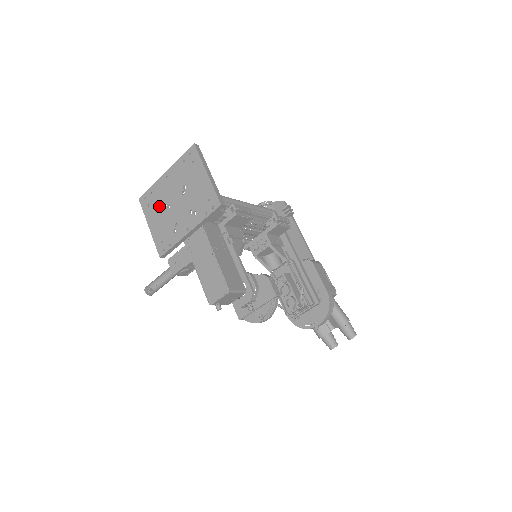
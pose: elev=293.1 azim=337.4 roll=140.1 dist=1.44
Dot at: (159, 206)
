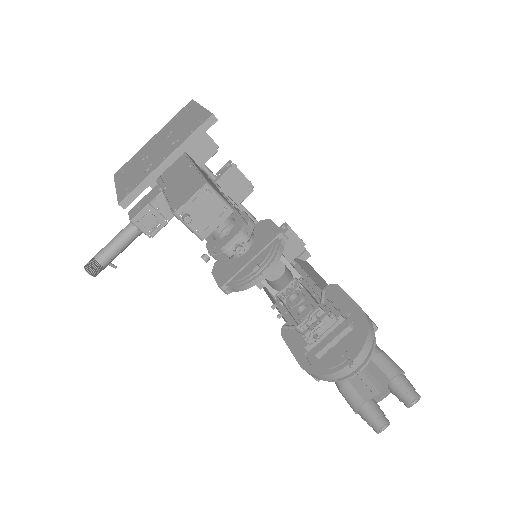
Dot at: (135, 164)
